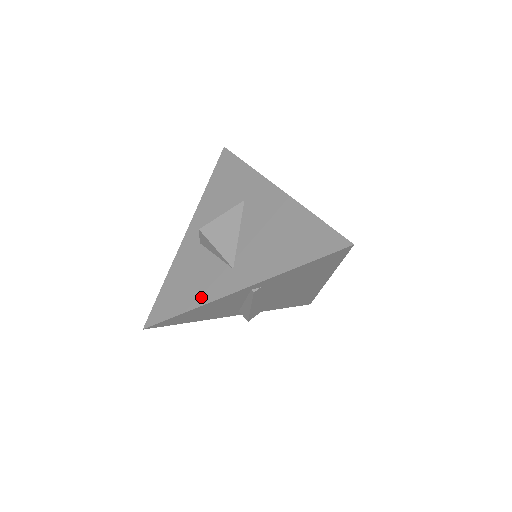
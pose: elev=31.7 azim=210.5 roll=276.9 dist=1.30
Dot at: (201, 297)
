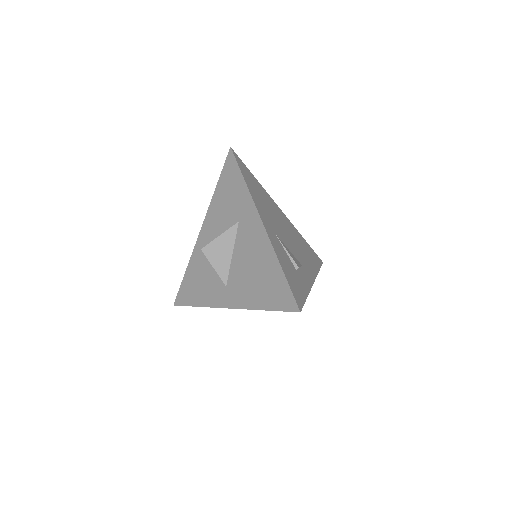
Dot at: (206, 300)
